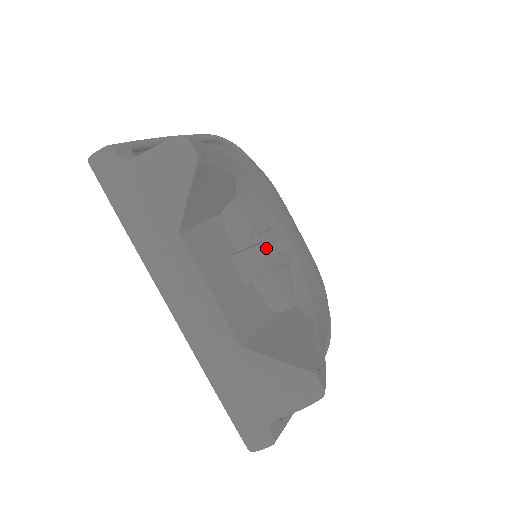
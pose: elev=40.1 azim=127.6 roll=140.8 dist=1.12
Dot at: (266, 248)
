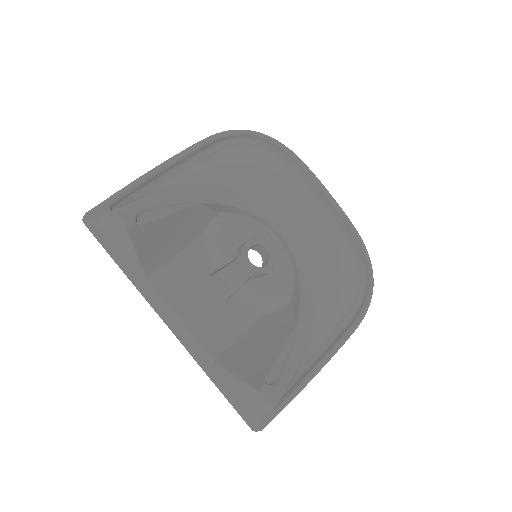
Dot at: (238, 266)
